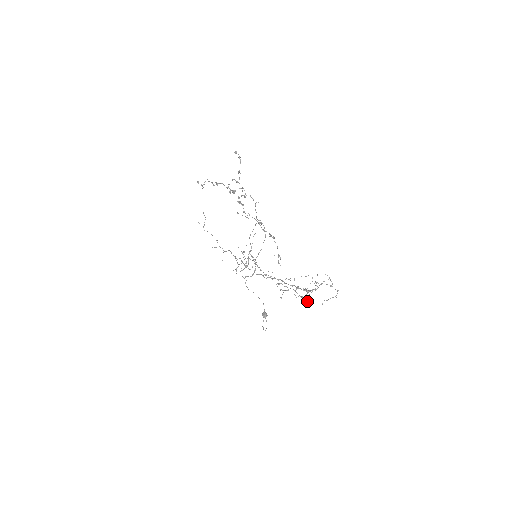
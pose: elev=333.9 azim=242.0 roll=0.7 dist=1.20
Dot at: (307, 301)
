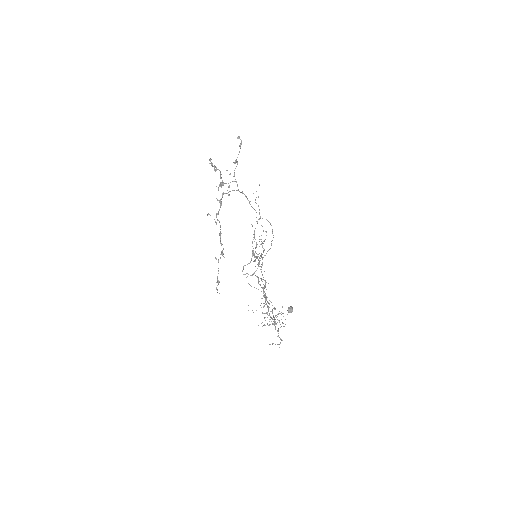
Dot at: occluded
